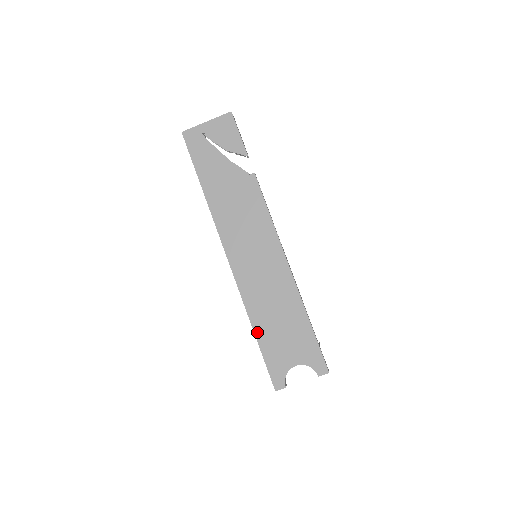
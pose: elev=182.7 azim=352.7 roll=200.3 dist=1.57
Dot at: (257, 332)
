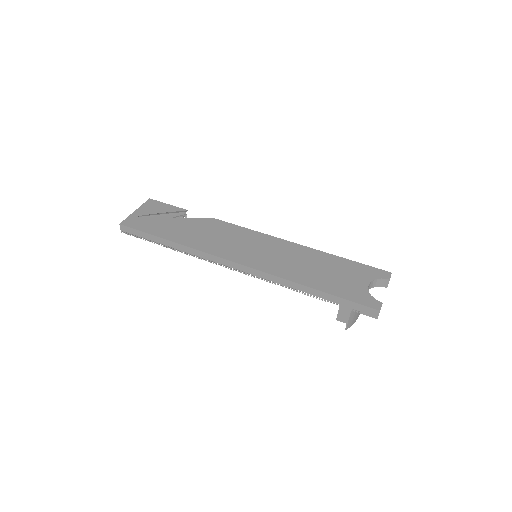
Dot at: (316, 287)
